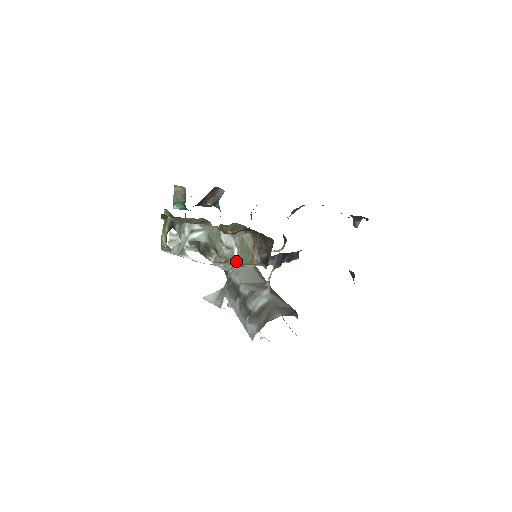
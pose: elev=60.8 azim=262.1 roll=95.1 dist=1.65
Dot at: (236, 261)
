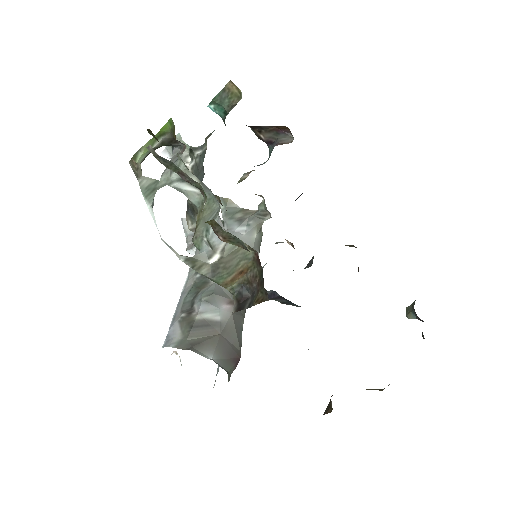
Dot at: (206, 269)
